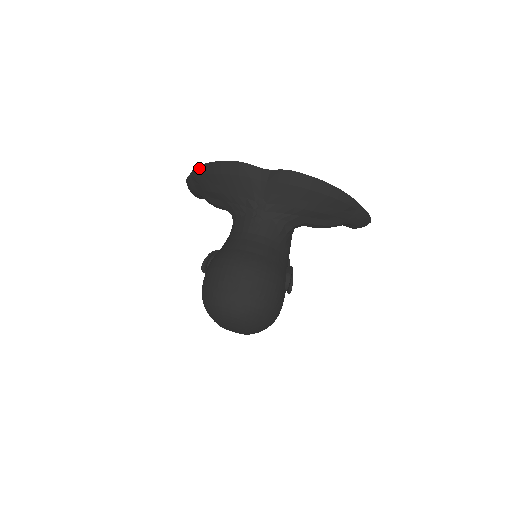
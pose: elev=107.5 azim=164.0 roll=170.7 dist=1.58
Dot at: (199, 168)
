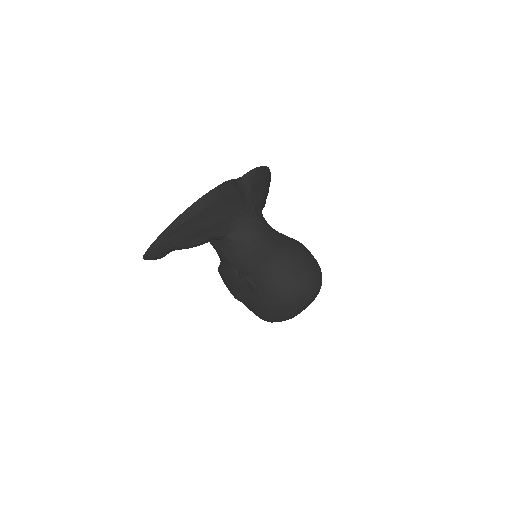
Dot at: (185, 213)
